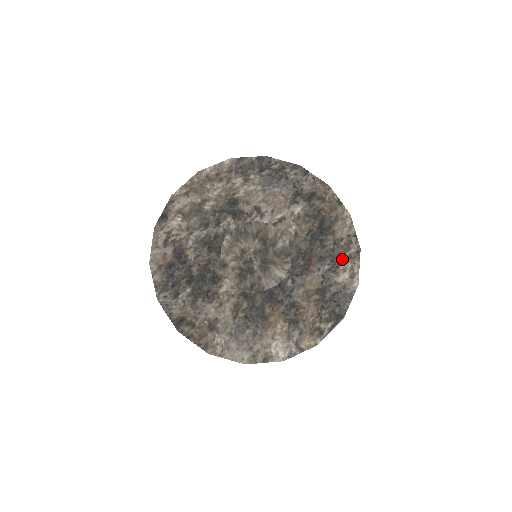
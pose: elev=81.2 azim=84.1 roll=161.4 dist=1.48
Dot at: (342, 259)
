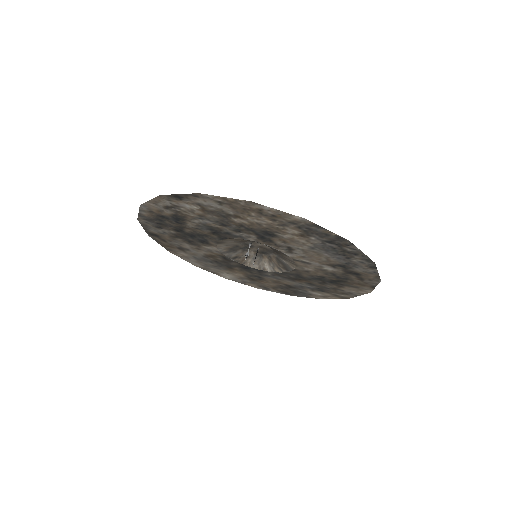
Dot at: (328, 292)
